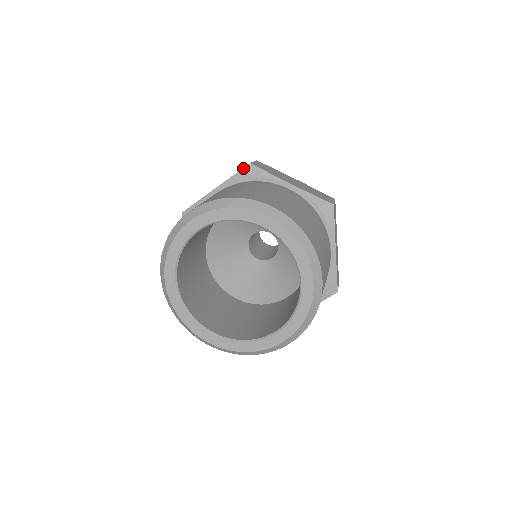
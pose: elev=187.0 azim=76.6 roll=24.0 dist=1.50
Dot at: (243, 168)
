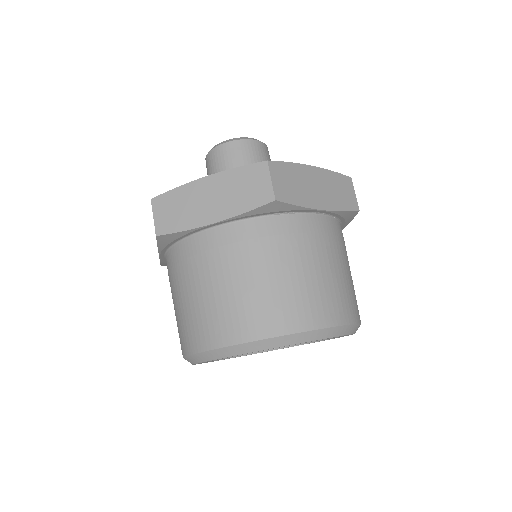
Dot at: (263, 205)
